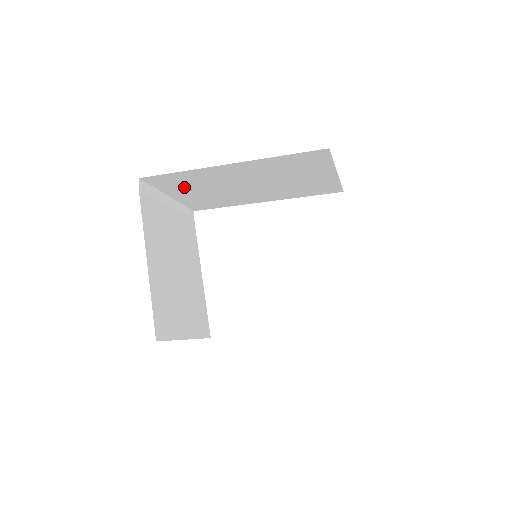
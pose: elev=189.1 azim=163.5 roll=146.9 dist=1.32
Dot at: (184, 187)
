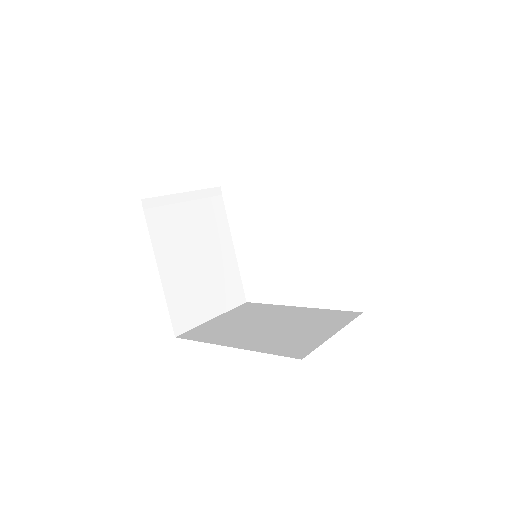
Dot at: occluded
